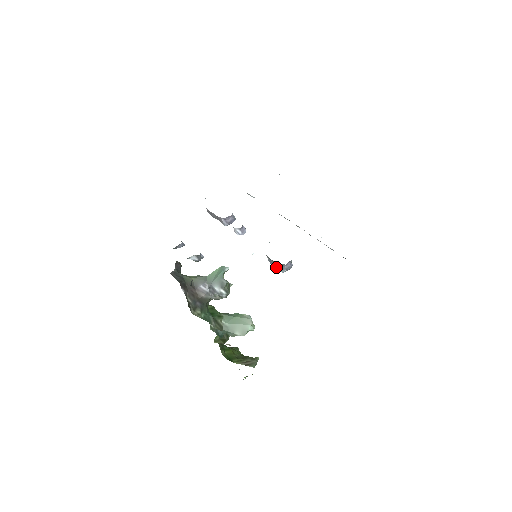
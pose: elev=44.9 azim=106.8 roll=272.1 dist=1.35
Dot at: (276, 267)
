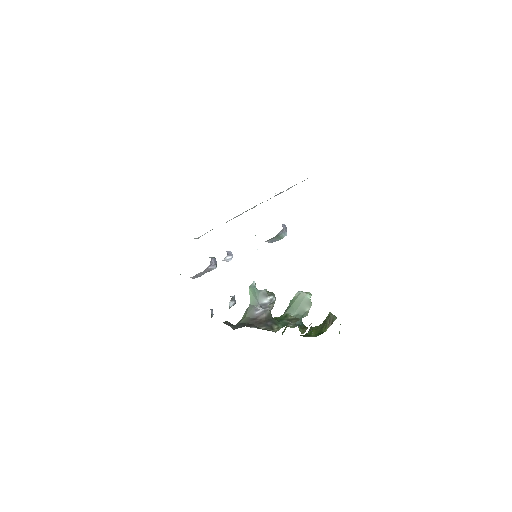
Dot at: (279, 239)
